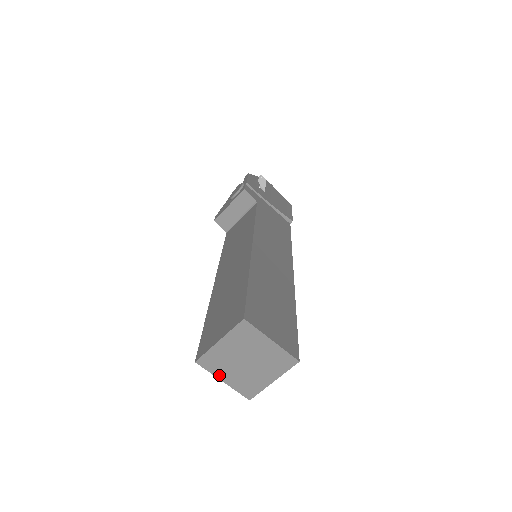
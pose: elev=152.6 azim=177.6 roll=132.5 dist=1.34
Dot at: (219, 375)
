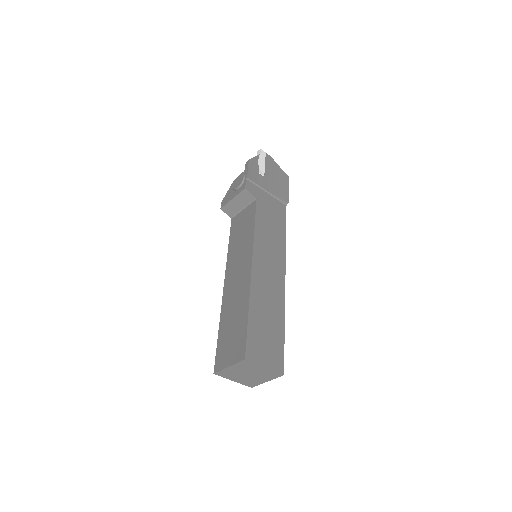
Dot at: (230, 379)
